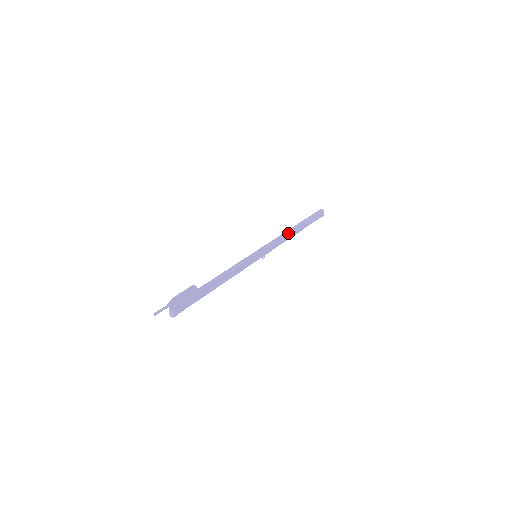
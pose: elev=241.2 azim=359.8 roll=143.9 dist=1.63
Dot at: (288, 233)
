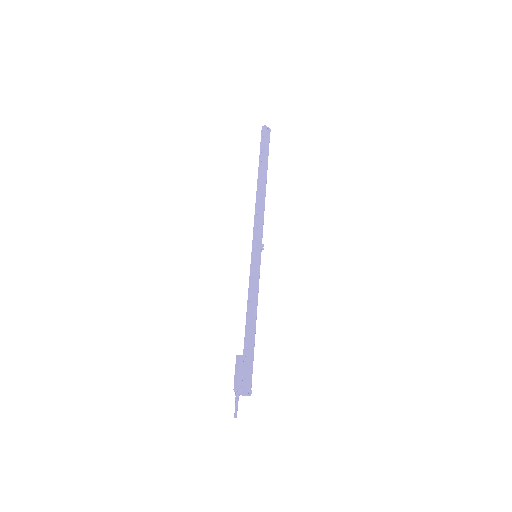
Dot at: (259, 197)
